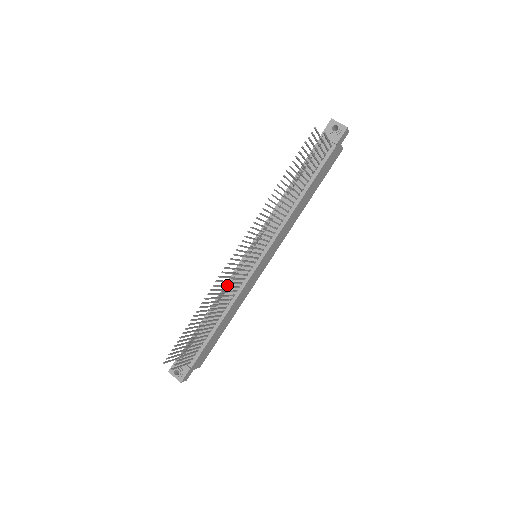
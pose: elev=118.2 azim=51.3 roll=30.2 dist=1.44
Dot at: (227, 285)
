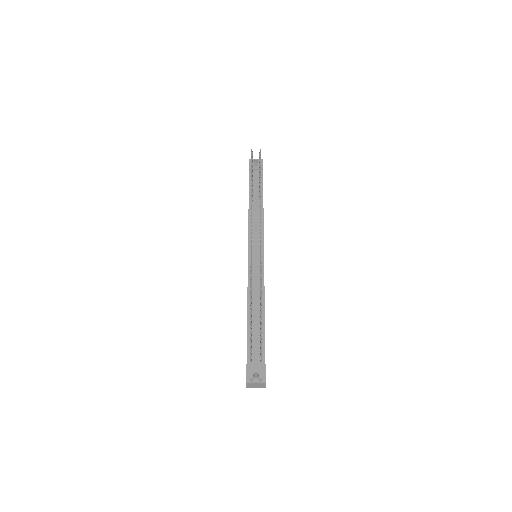
Dot at: occluded
